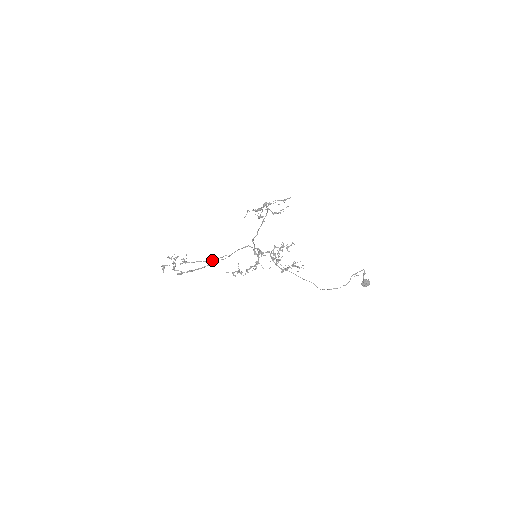
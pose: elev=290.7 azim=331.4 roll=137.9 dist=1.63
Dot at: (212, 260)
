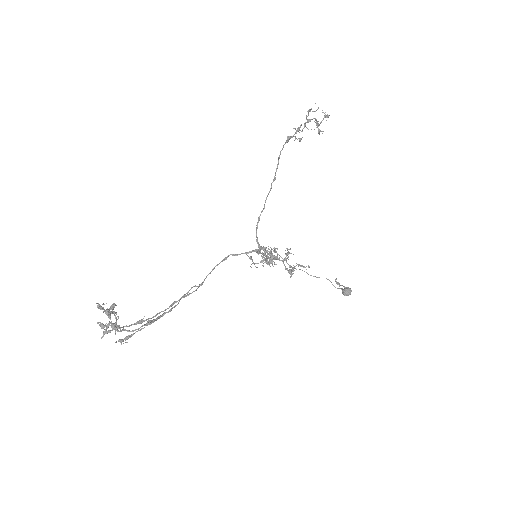
Dot at: (165, 310)
